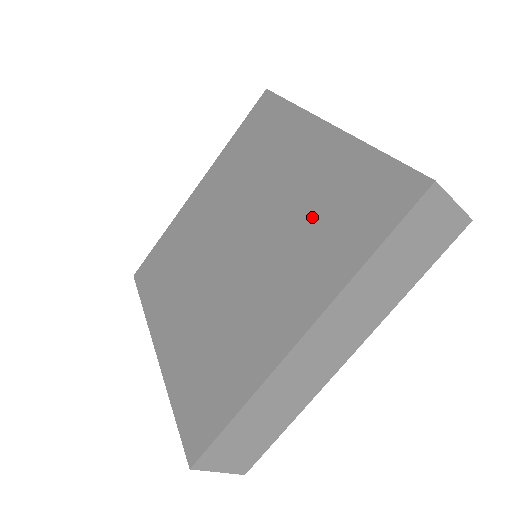
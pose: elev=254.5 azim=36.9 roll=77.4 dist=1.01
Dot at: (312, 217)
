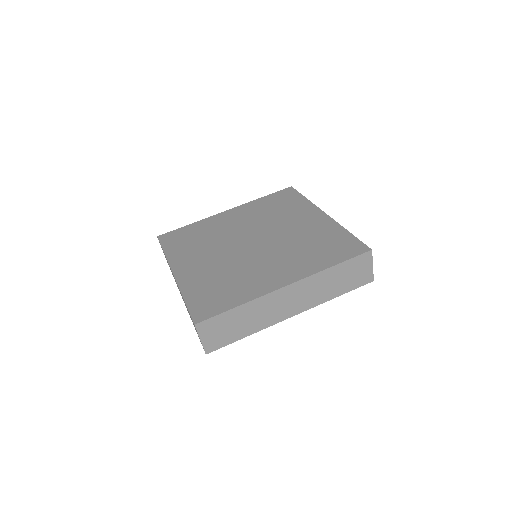
Dot at: (306, 245)
